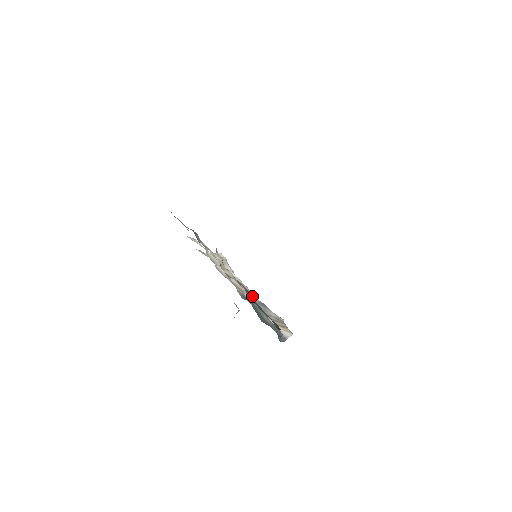
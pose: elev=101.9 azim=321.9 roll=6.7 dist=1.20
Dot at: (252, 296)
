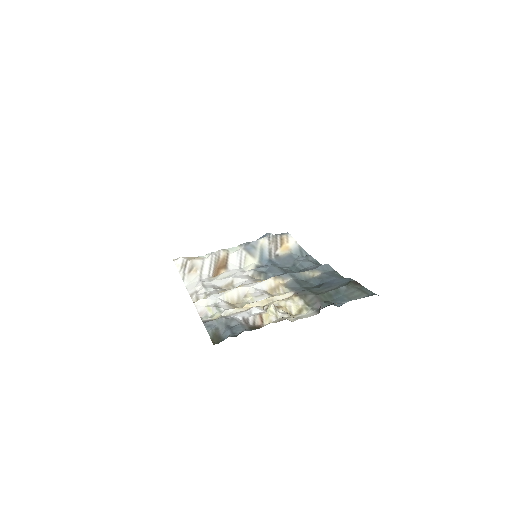
Dot at: (237, 253)
